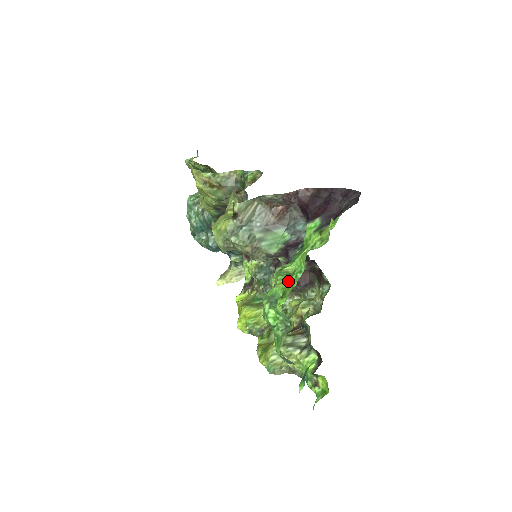
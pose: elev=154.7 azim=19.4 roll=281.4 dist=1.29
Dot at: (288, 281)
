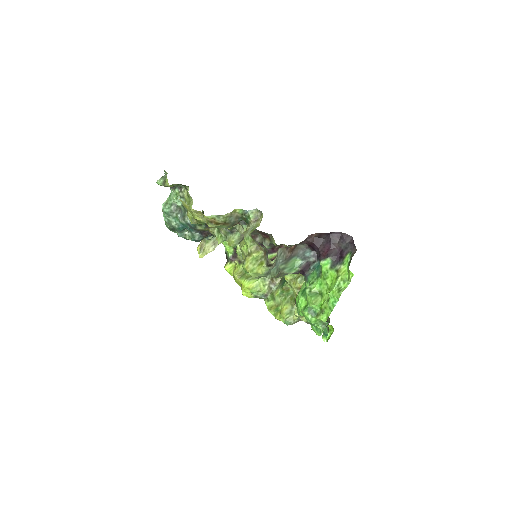
Dot at: (325, 304)
